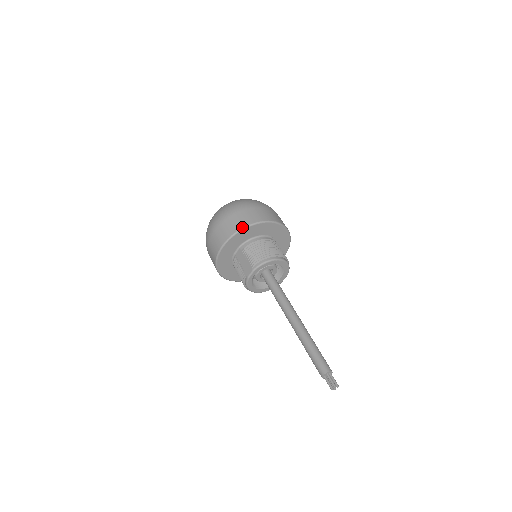
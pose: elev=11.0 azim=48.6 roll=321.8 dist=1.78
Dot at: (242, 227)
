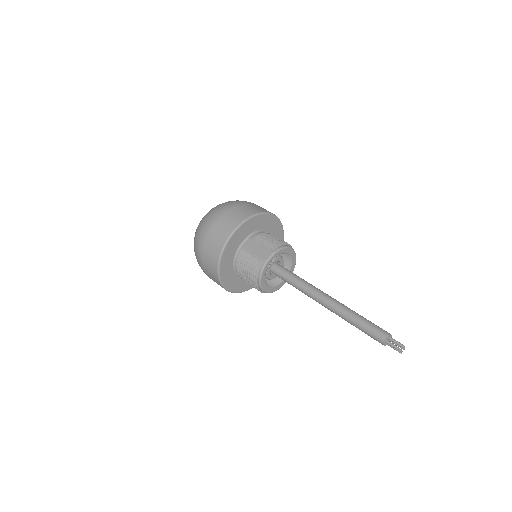
Dot at: (258, 212)
